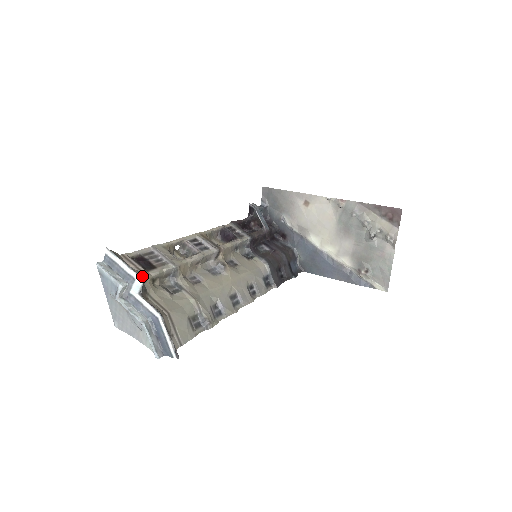
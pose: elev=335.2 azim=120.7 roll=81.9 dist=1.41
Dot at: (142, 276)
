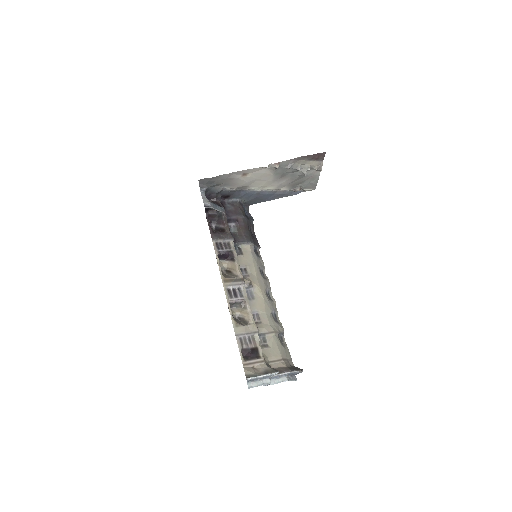
Dot at: (265, 364)
